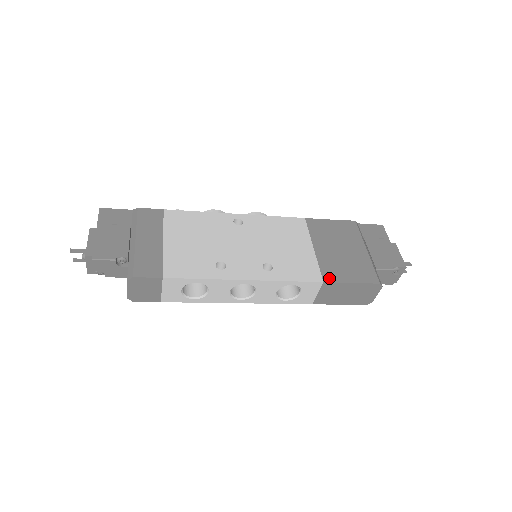
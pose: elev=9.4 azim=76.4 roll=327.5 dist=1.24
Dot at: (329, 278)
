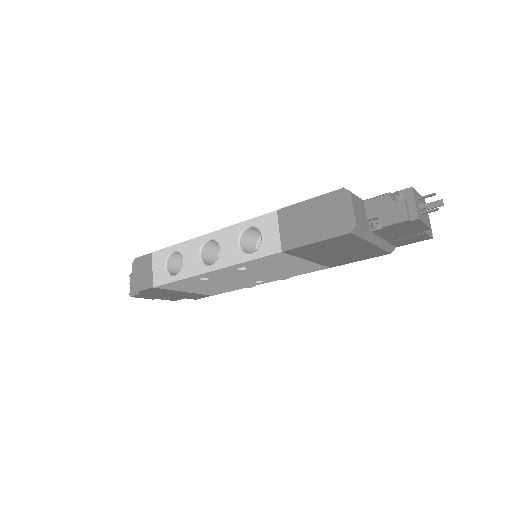
Dot at: (287, 209)
